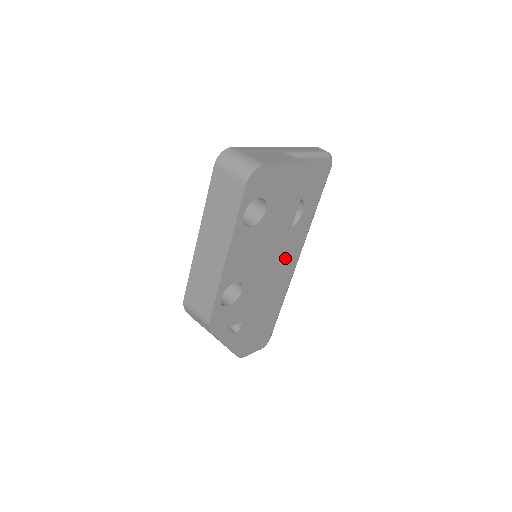
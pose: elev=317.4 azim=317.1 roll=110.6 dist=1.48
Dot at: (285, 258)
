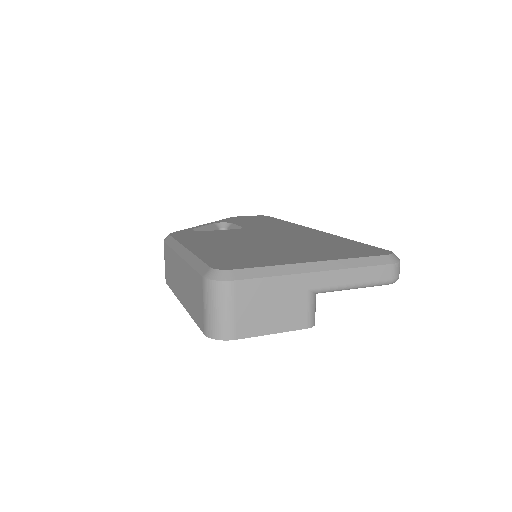
Dot at: occluded
